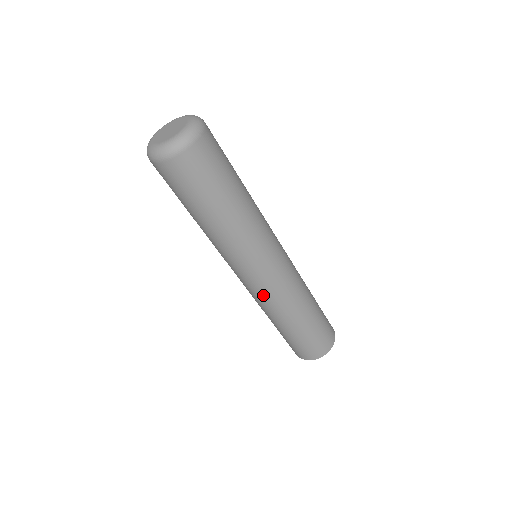
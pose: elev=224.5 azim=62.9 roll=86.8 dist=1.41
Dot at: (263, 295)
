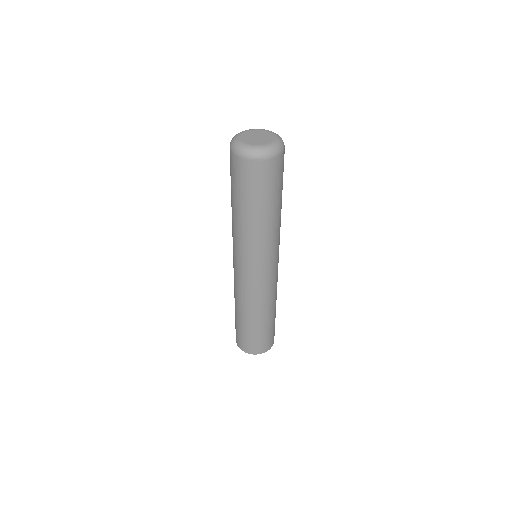
Dot at: (250, 289)
